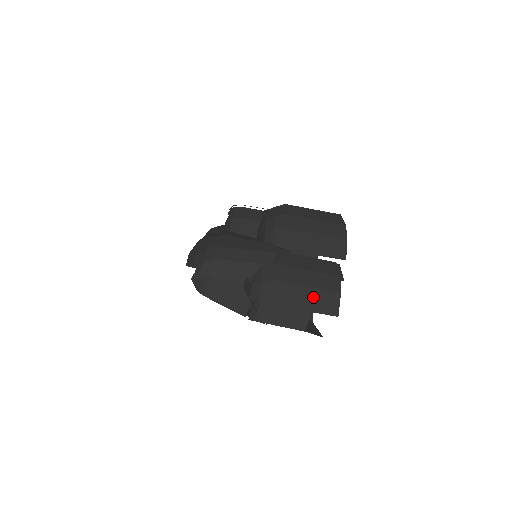
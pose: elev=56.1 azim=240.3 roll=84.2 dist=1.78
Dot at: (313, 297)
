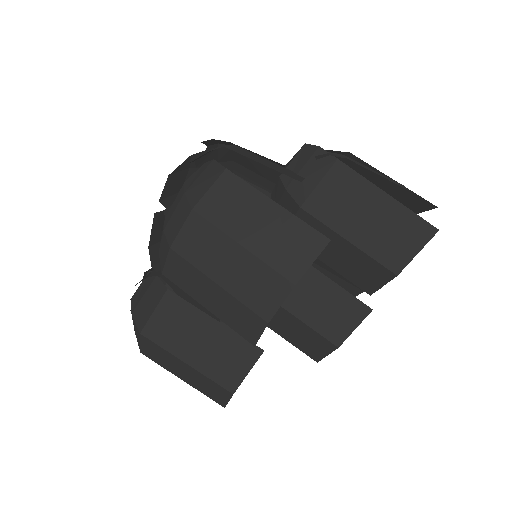
Dot at: (389, 190)
